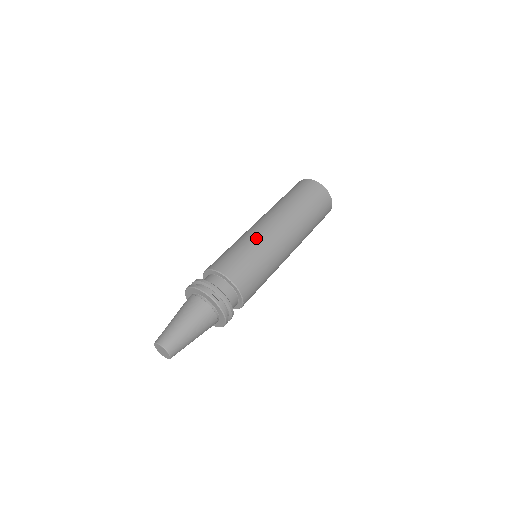
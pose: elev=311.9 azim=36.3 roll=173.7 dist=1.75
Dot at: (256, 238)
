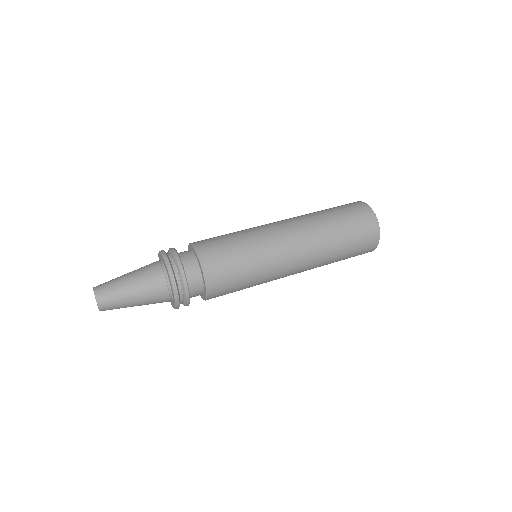
Dot at: (260, 237)
